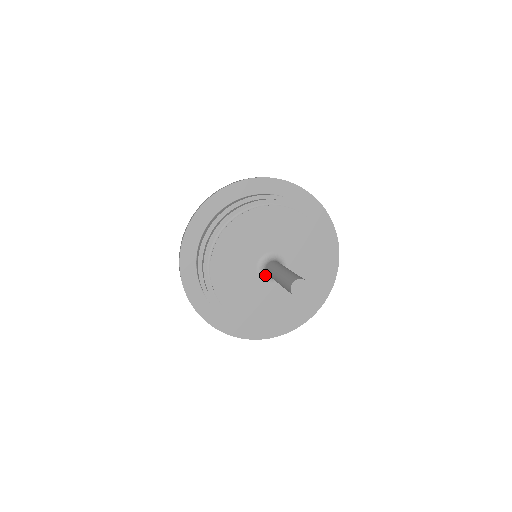
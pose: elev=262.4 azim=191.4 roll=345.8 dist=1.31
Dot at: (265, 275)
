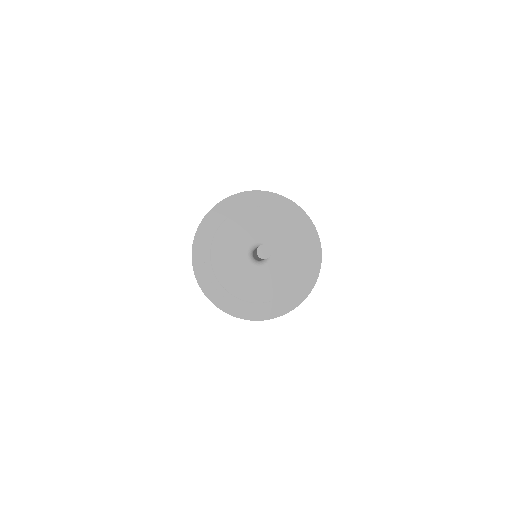
Dot at: (251, 252)
